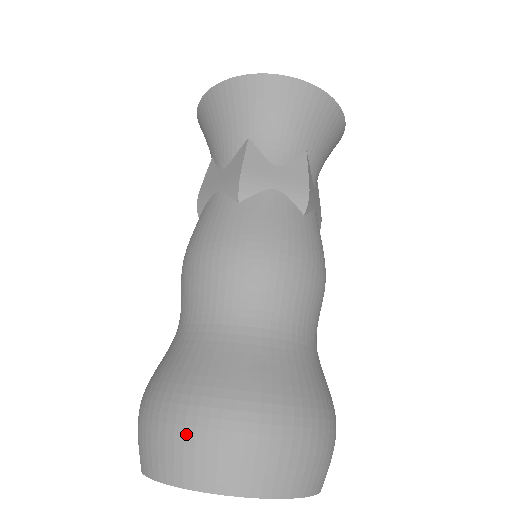
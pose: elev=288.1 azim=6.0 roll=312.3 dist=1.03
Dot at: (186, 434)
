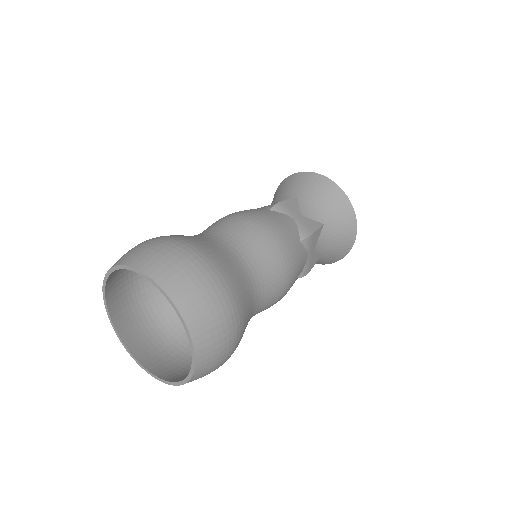
Dot at: (160, 246)
